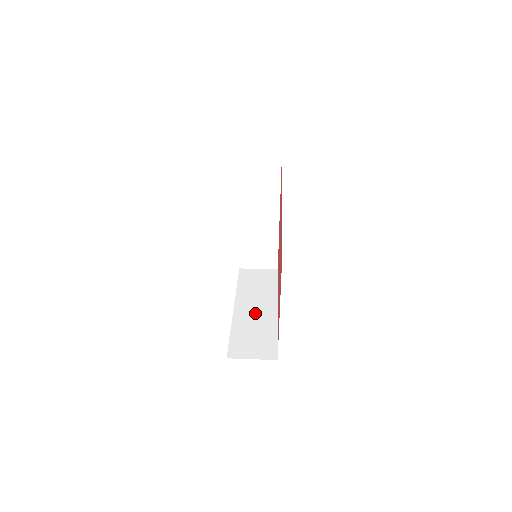
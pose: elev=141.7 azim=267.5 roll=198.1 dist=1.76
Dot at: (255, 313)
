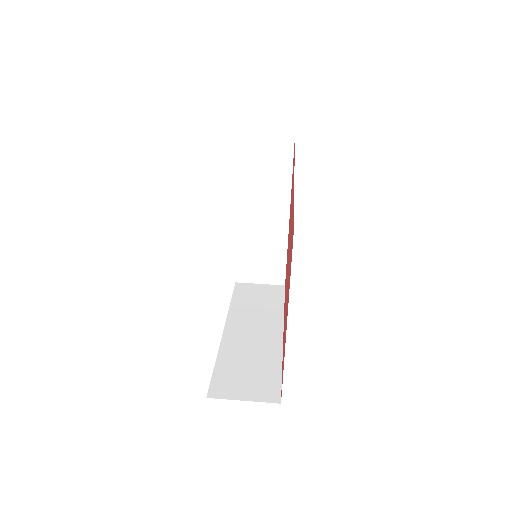
Dot at: (252, 337)
